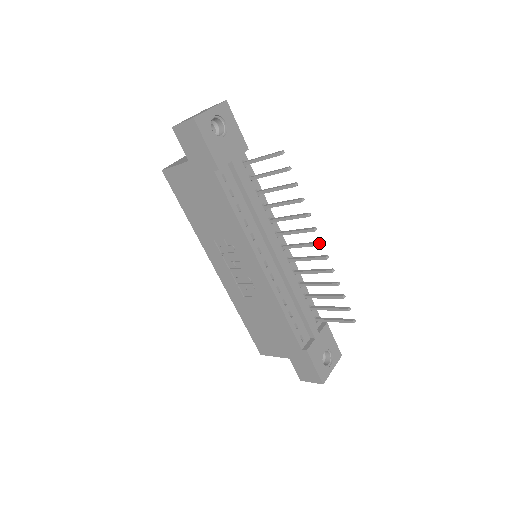
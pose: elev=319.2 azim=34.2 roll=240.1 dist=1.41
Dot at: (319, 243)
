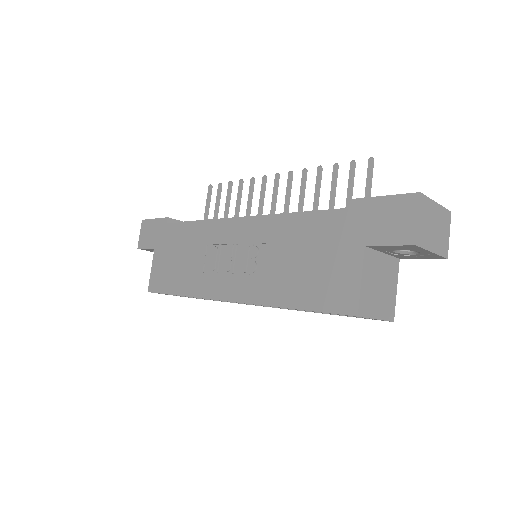
Dot at: (275, 176)
